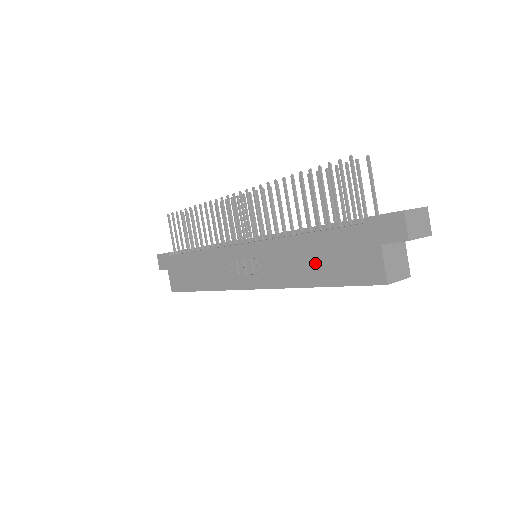
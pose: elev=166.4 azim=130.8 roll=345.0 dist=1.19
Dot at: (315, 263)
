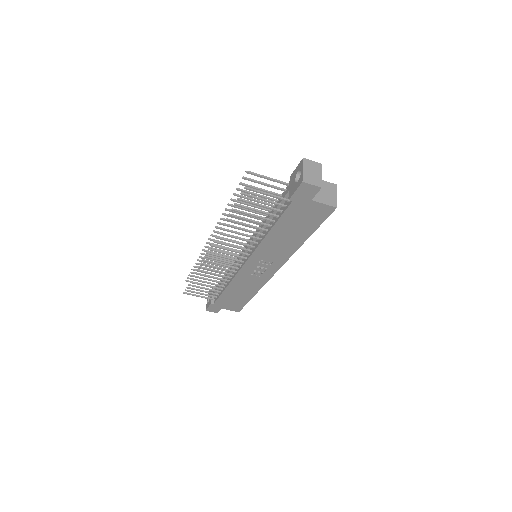
Dot at: (292, 234)
